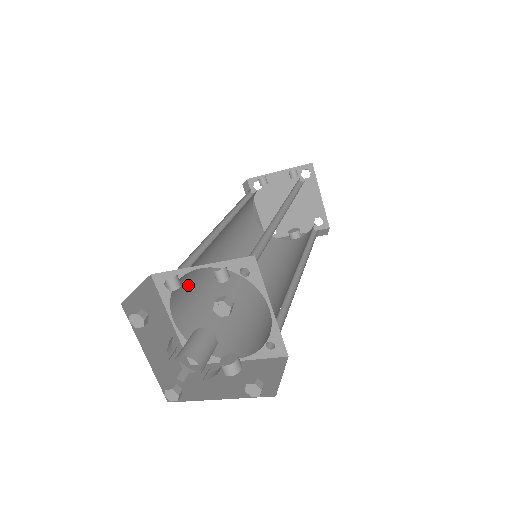
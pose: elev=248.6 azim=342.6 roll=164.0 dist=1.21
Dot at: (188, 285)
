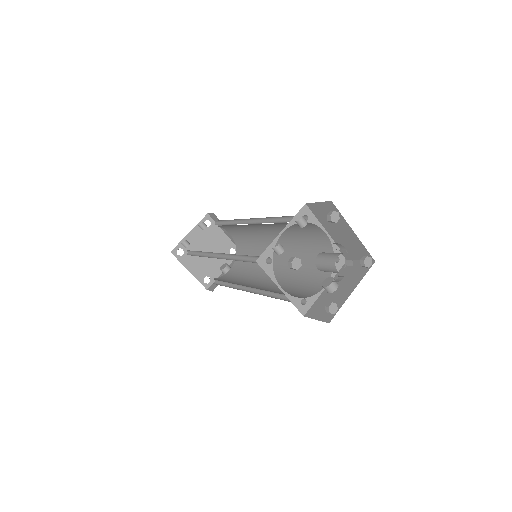
Dot at: occluded
